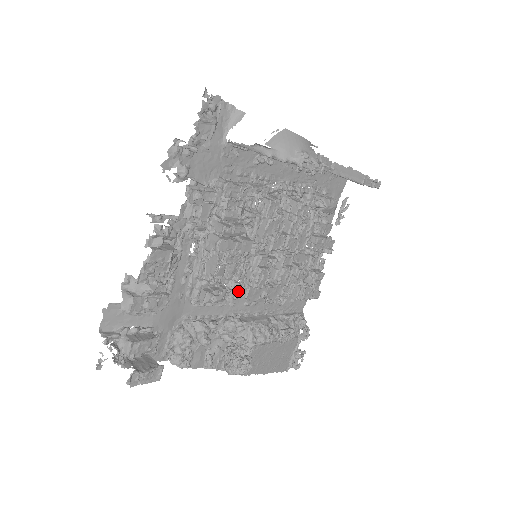
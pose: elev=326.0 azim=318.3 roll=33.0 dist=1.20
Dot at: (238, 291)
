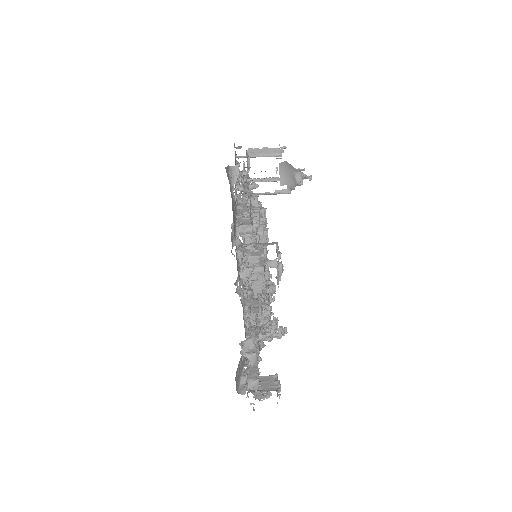
Dot at: occluded
